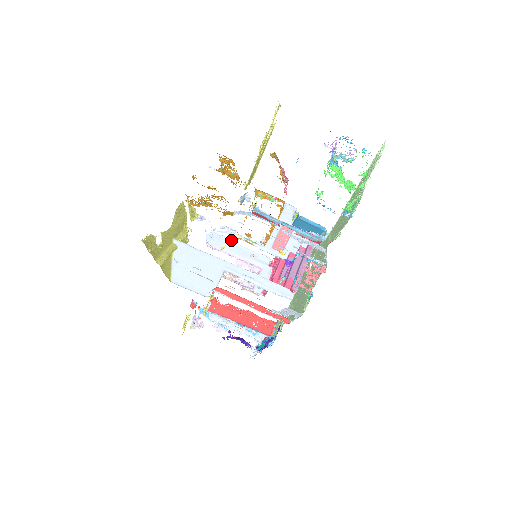
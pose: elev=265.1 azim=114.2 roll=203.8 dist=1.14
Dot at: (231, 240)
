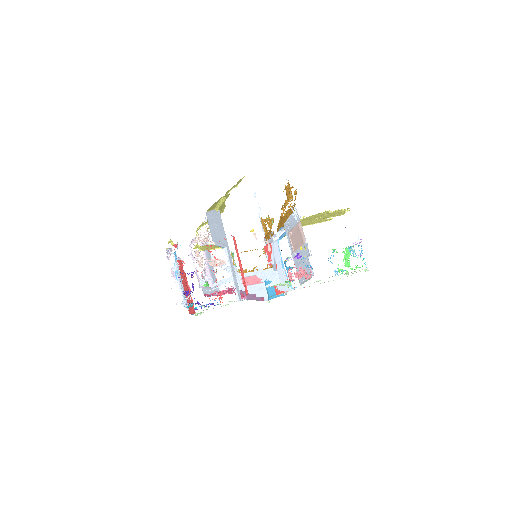
Dot at: occluded
